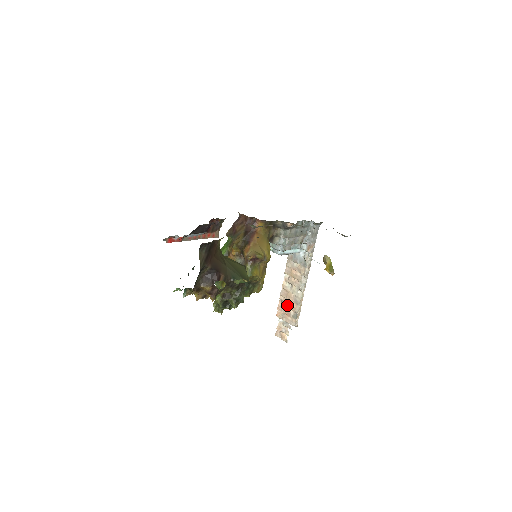
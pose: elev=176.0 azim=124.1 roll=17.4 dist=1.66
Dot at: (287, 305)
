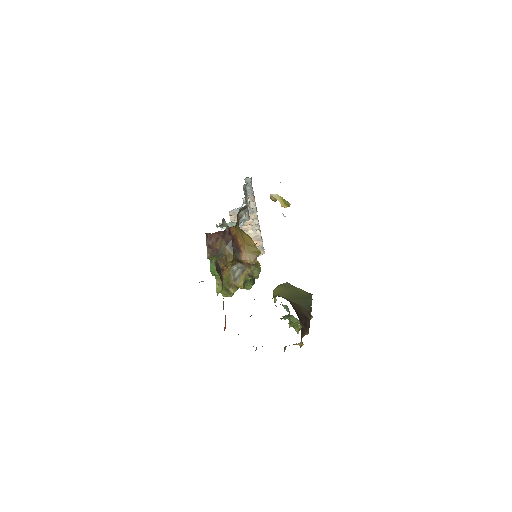
Dot at: occluded
